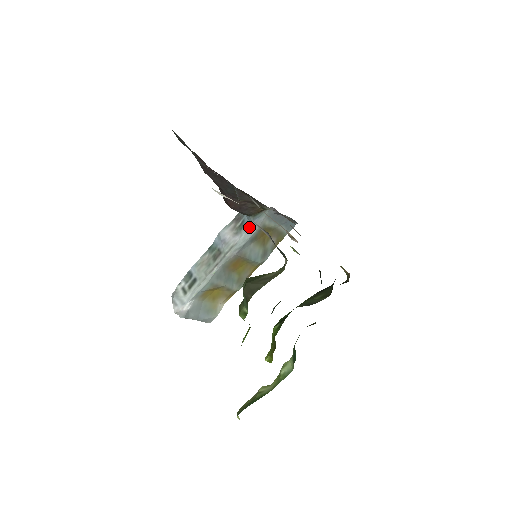
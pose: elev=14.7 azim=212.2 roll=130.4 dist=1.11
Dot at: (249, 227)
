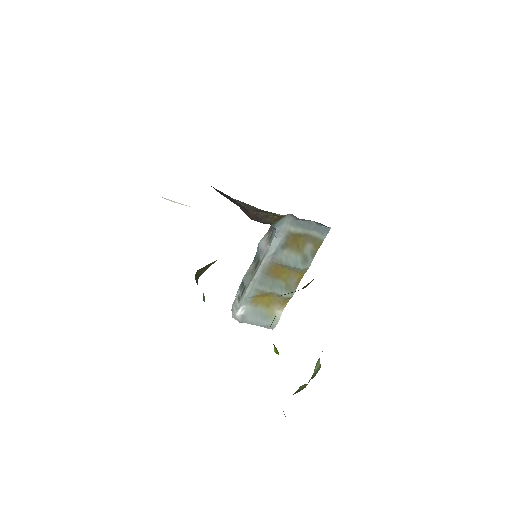
Dot at: (275, 235)
